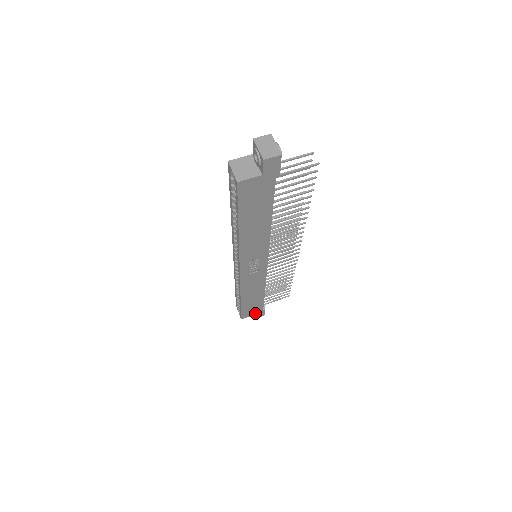
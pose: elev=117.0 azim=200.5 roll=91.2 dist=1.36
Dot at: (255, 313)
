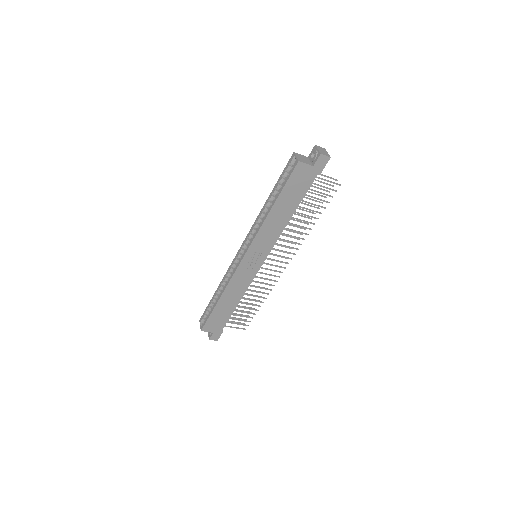
Dot at: (214, 331)
